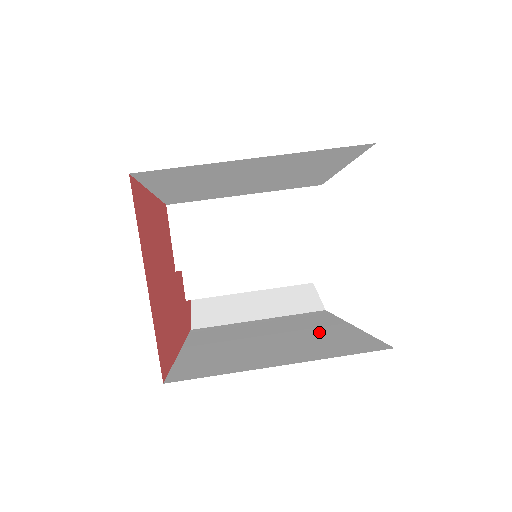
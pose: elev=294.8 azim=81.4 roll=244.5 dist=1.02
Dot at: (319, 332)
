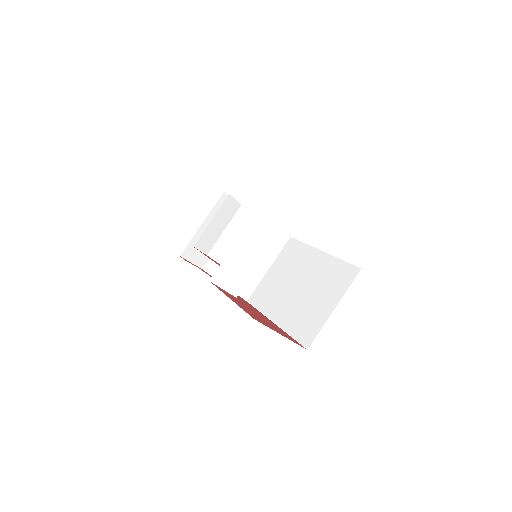
Dot at: (317, 269)
